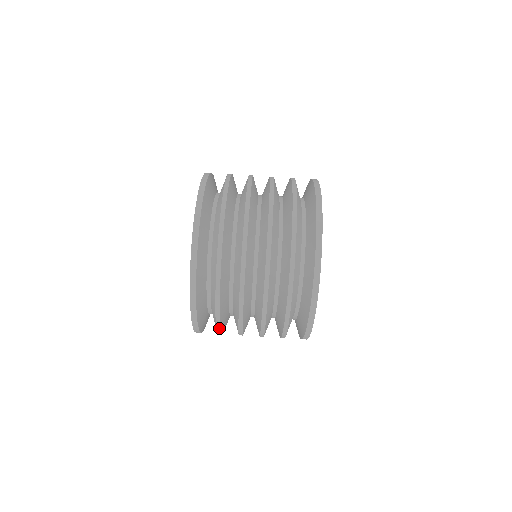
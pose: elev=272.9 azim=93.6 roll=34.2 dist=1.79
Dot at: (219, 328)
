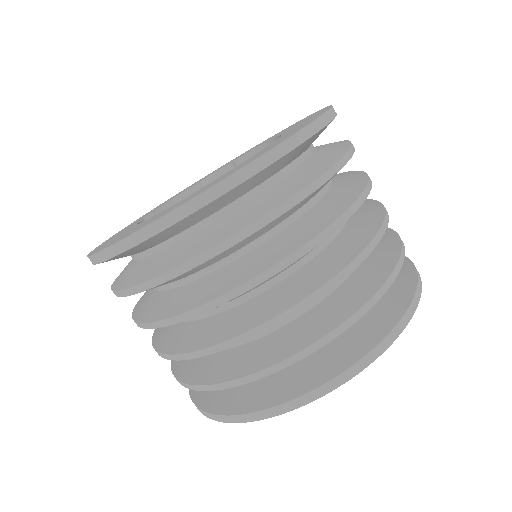
Dot at: (136, 291)
